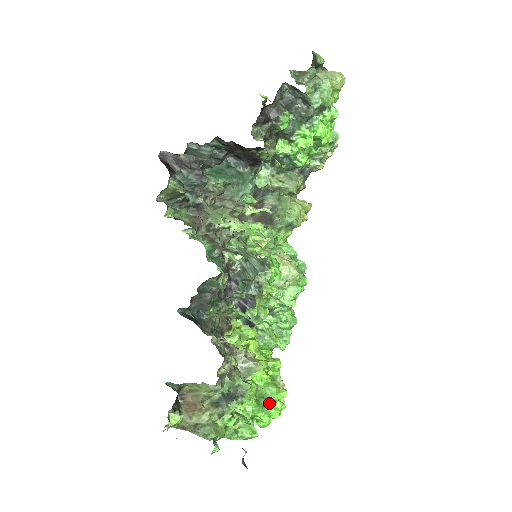
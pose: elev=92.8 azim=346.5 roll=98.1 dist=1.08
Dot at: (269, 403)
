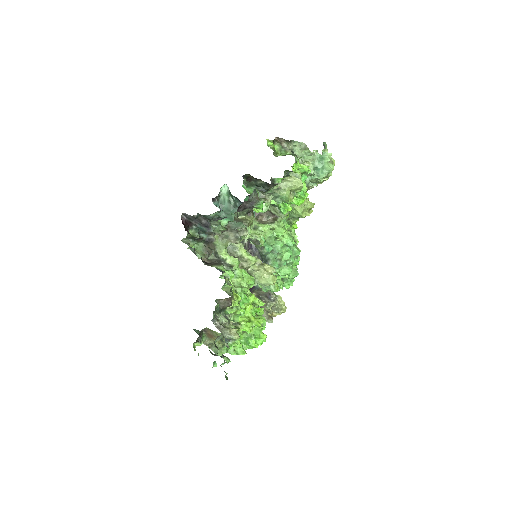
Dot at: (253, 342)
